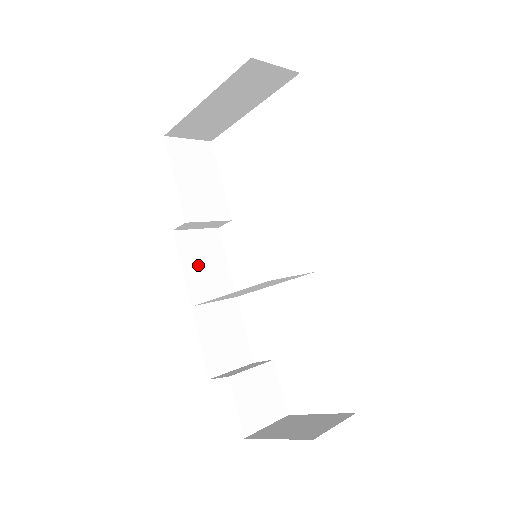
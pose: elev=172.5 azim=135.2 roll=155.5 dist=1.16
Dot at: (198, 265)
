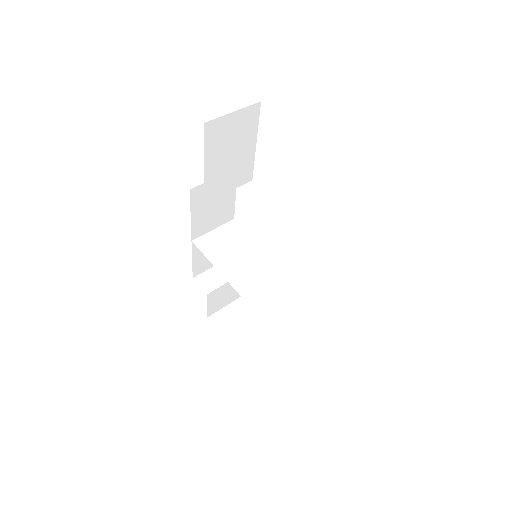
Dot at: (207, 208)
